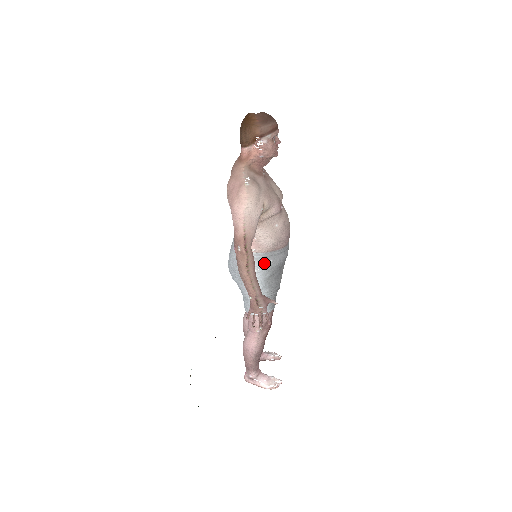
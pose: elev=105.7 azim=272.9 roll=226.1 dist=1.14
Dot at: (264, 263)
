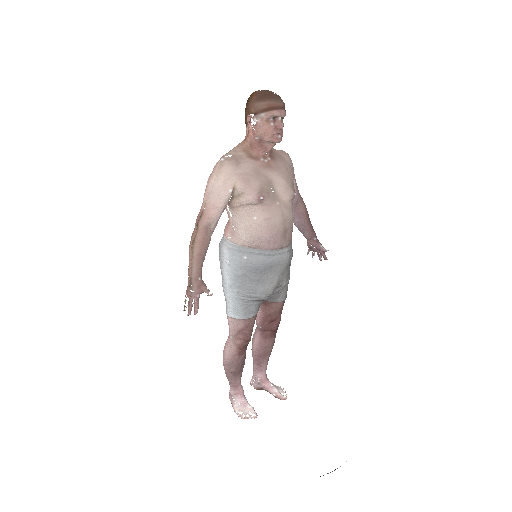
Dot at: (237, 257)
